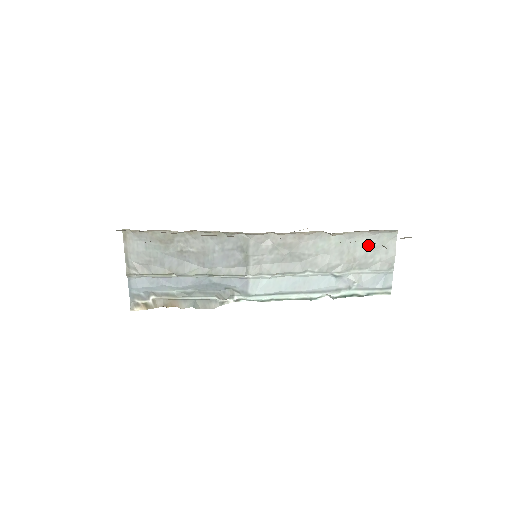
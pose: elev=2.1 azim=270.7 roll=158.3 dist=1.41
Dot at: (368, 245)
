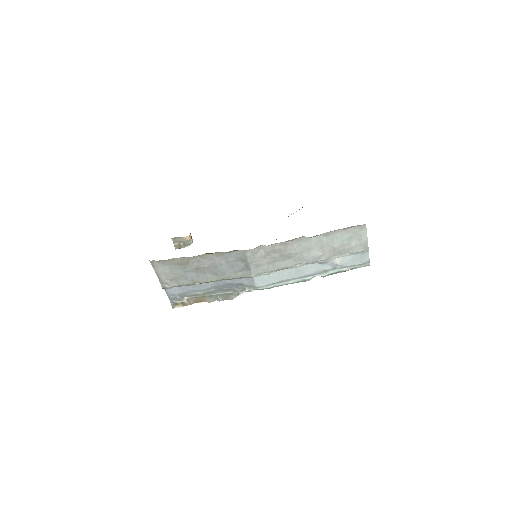
Dot at: (343, 237)
